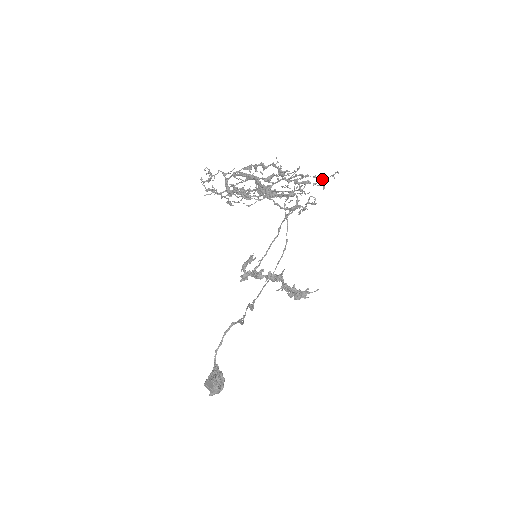
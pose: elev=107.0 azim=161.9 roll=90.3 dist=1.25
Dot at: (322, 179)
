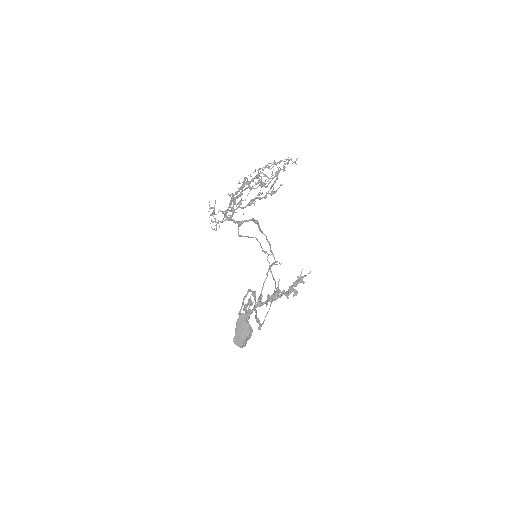
Dot at: occluded
